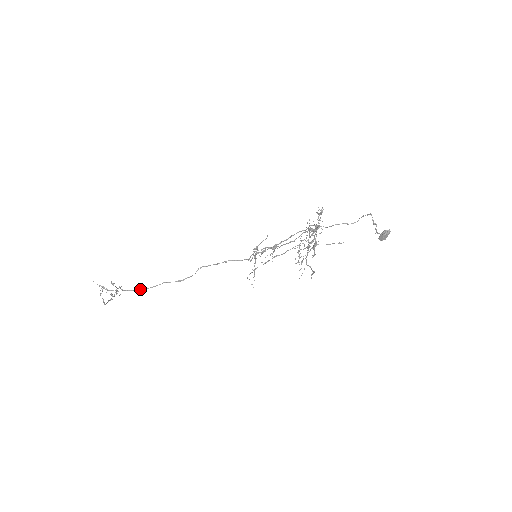
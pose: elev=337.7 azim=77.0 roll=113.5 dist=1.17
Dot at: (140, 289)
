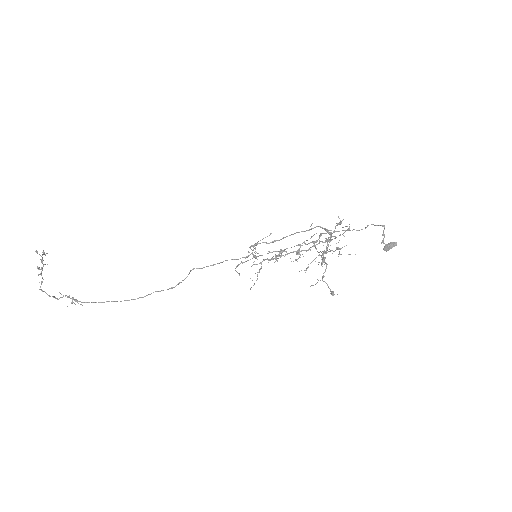
Dot at: (124, 300)
